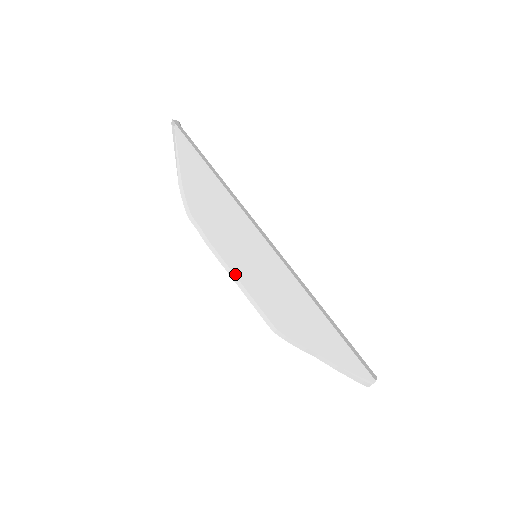
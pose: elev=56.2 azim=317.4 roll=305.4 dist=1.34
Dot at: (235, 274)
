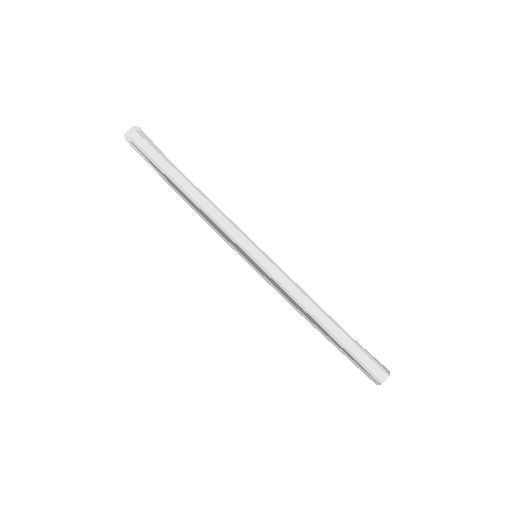
Dot at: (251, 264)
